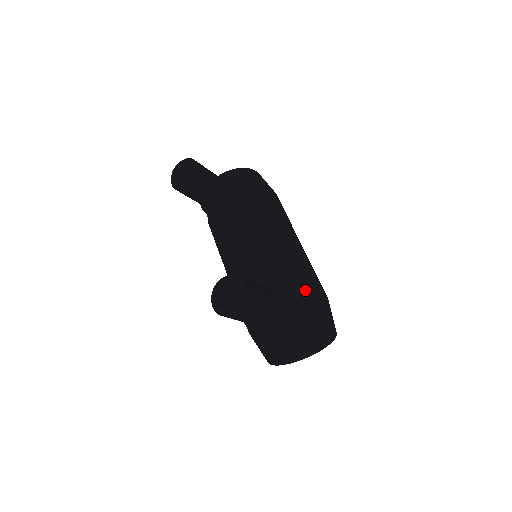
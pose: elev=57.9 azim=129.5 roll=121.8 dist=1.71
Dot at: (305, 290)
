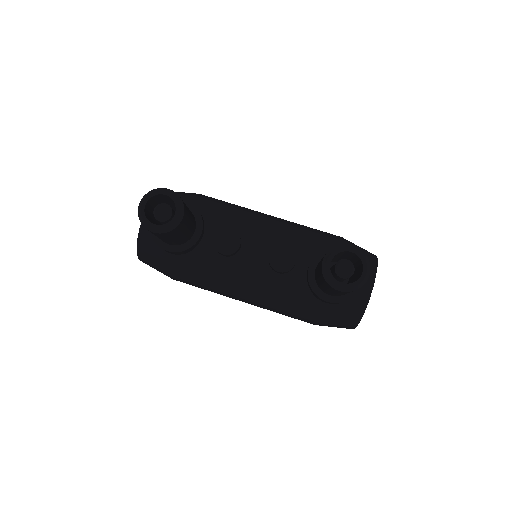
Dot at: (338, 239)
